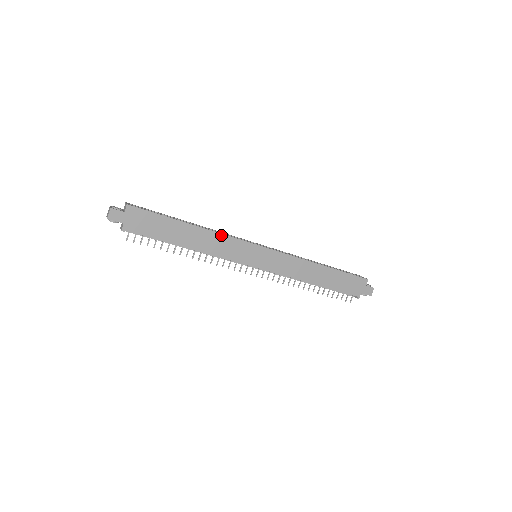
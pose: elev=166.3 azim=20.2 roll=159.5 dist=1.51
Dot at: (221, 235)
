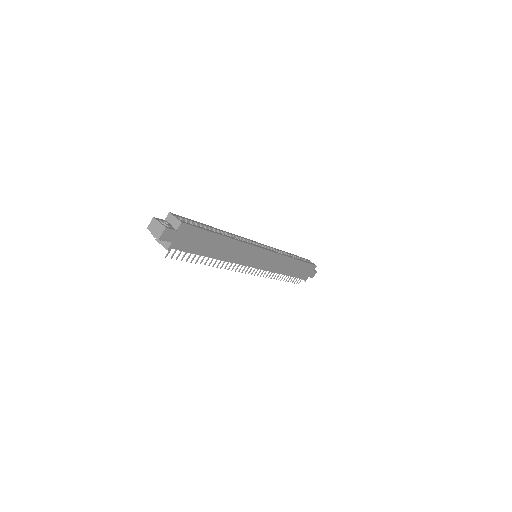
Dot at: (244, 244)
